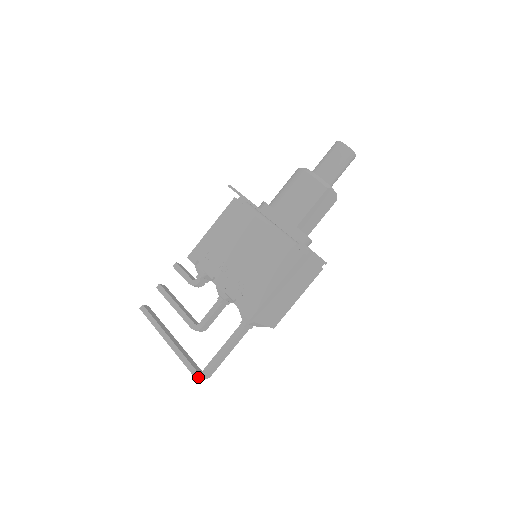
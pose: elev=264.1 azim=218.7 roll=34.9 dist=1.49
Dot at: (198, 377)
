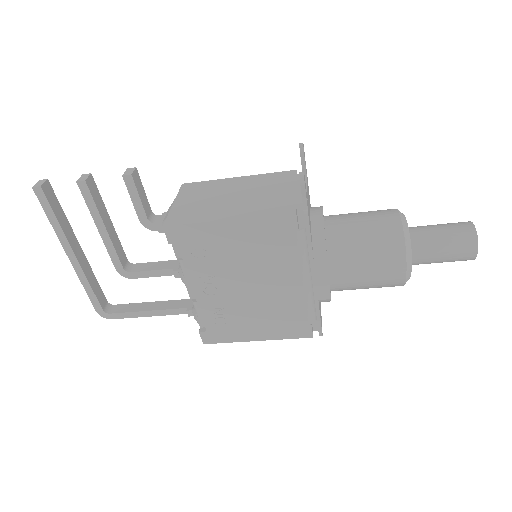
Dot at: (102, 315)
